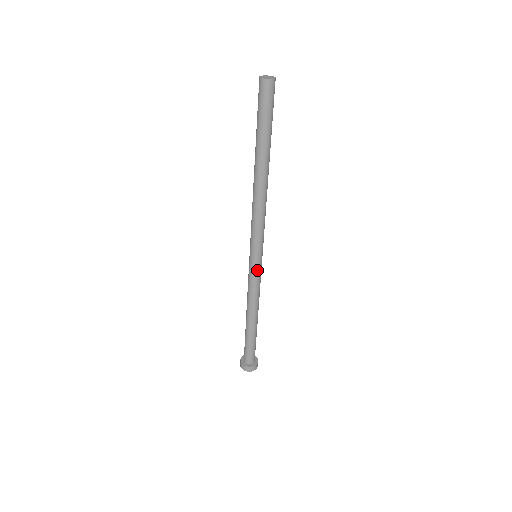
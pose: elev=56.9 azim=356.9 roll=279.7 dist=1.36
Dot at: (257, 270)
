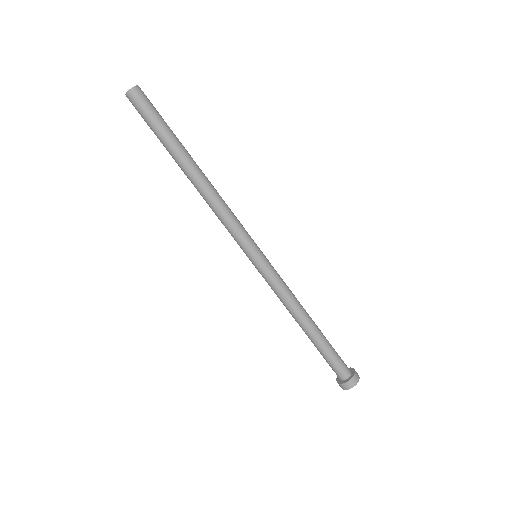
Dot at: (266, 269)
